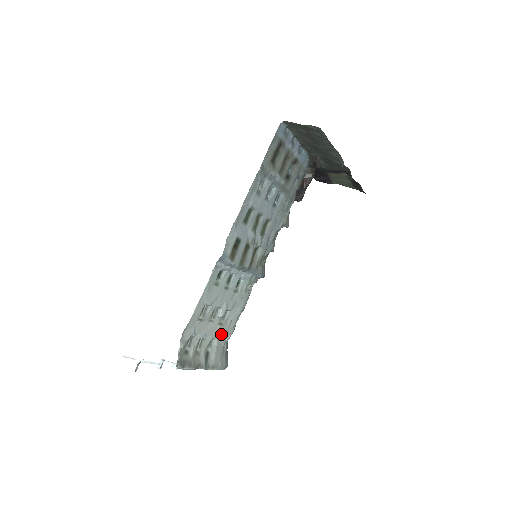
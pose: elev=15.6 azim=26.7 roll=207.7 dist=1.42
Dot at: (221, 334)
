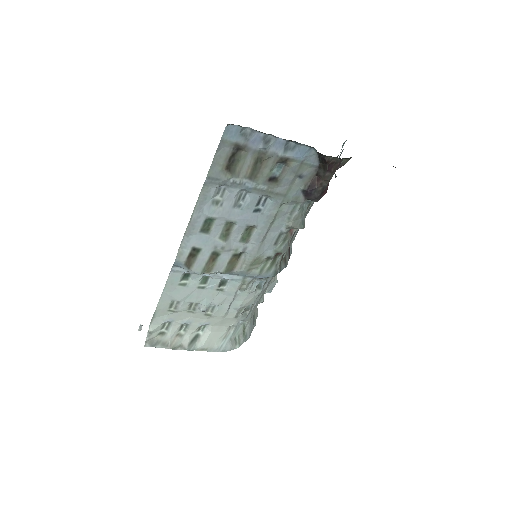
Dot at: (216, 322)
